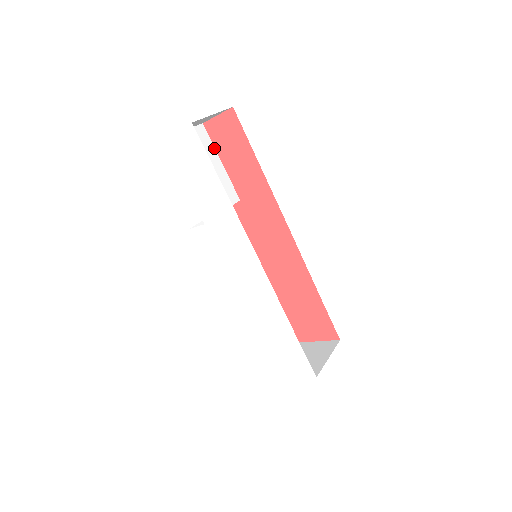
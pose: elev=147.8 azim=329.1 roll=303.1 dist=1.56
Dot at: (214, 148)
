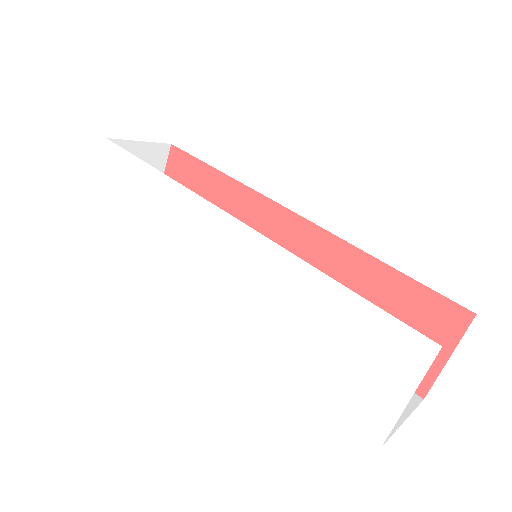
Dot at: occluded
